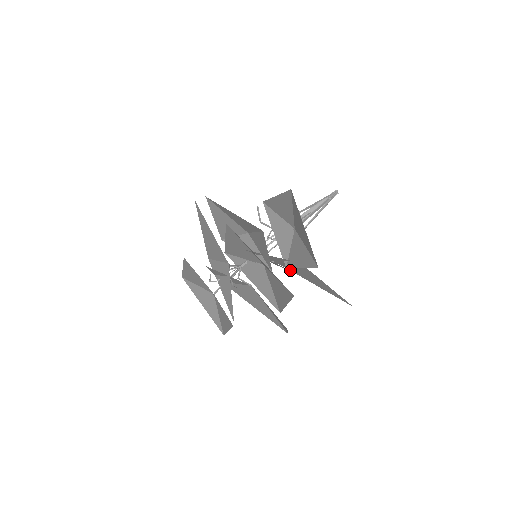
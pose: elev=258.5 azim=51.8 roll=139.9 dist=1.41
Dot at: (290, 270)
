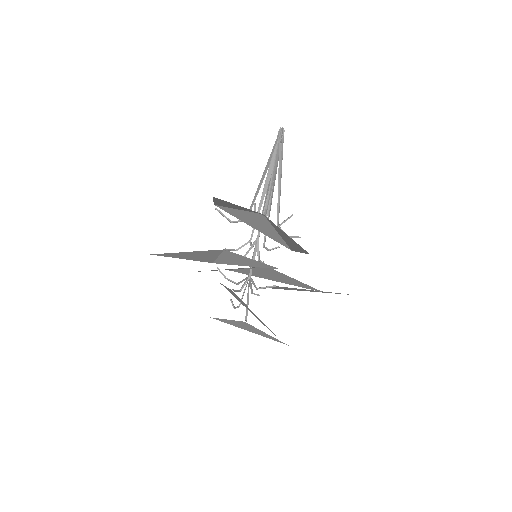
Dot at: occluded
